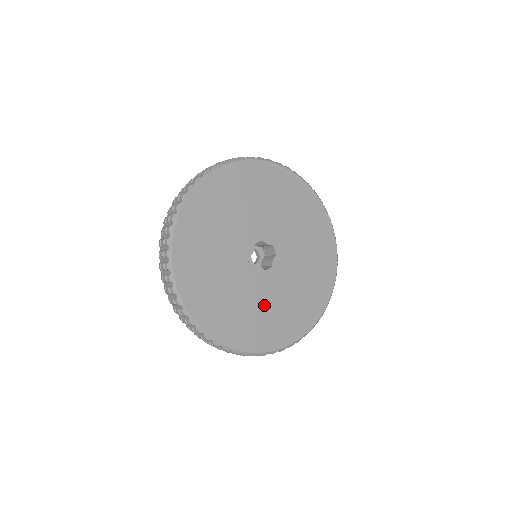
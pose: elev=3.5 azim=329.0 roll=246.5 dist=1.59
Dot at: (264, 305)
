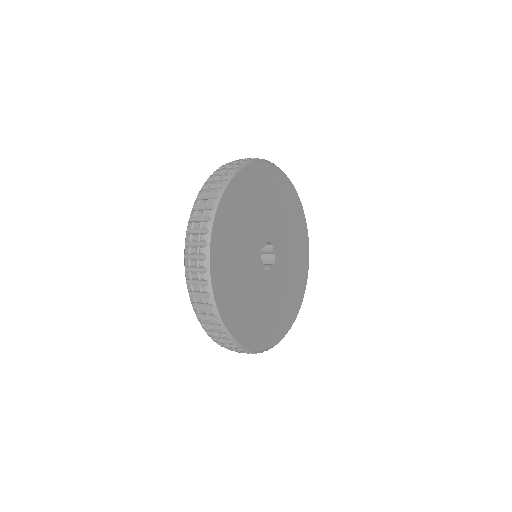
Dot at: (252, 297)
